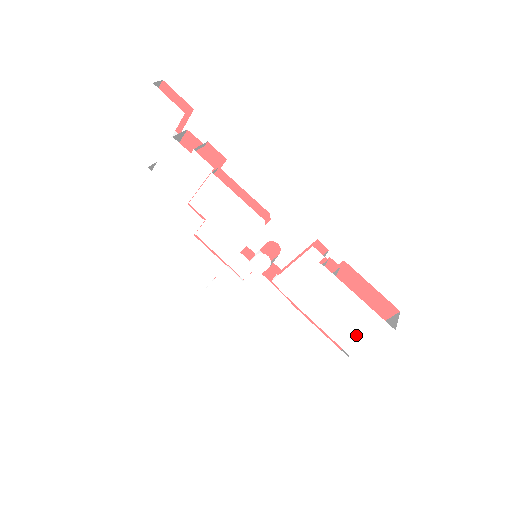
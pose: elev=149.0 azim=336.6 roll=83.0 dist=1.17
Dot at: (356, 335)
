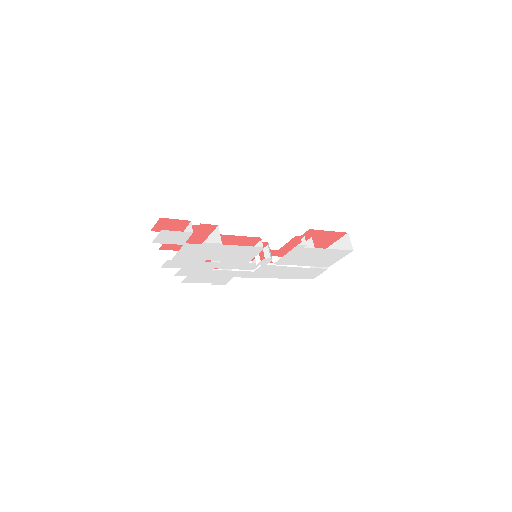
Dot at: (331, 260)
